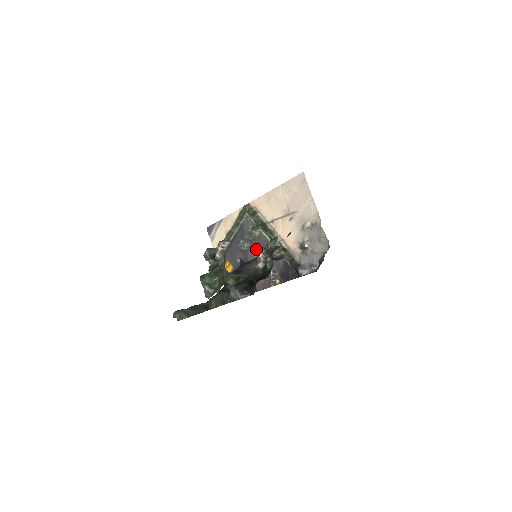
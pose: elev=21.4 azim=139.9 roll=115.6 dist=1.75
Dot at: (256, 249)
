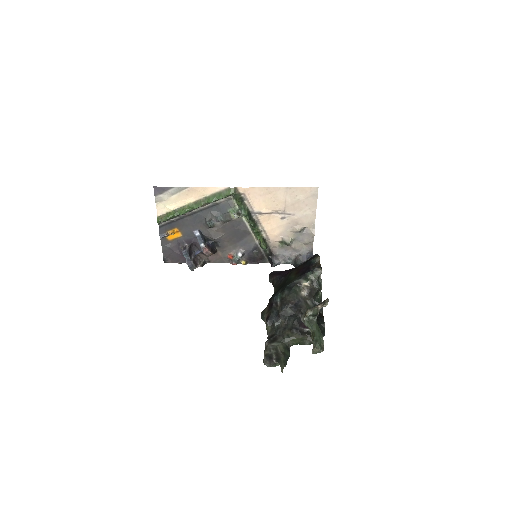
Dot at: (227, 230)
